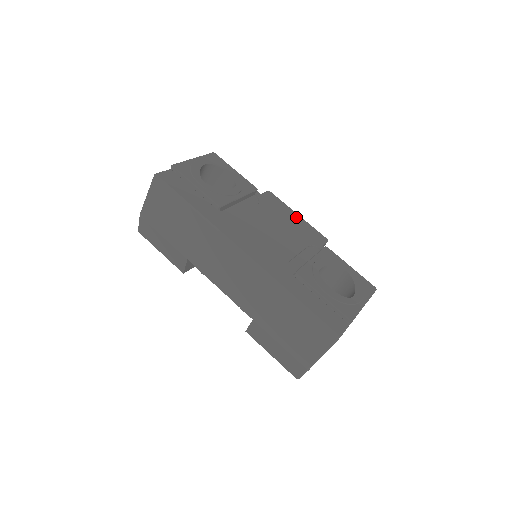
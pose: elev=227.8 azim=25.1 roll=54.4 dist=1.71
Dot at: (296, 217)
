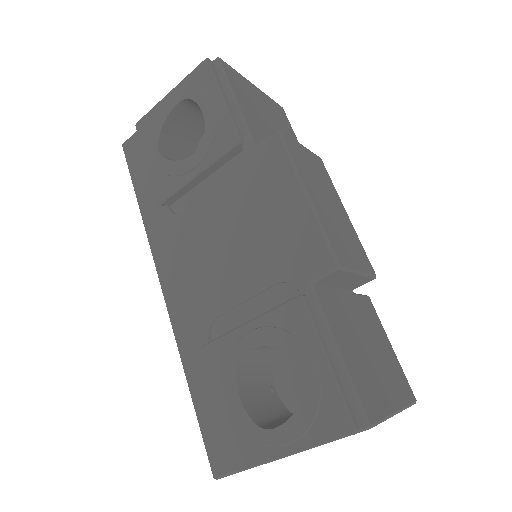
Dot at: (294, 203)
